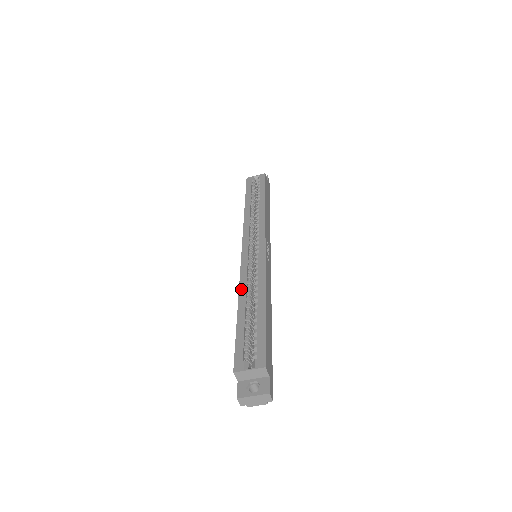
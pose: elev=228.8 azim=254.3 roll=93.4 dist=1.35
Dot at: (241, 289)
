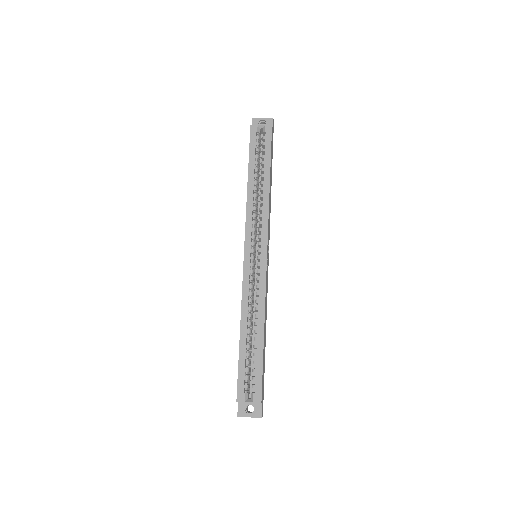
Dot at: (243, 310)
